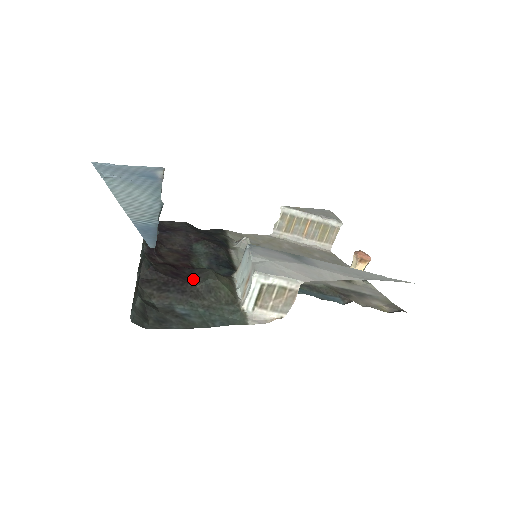
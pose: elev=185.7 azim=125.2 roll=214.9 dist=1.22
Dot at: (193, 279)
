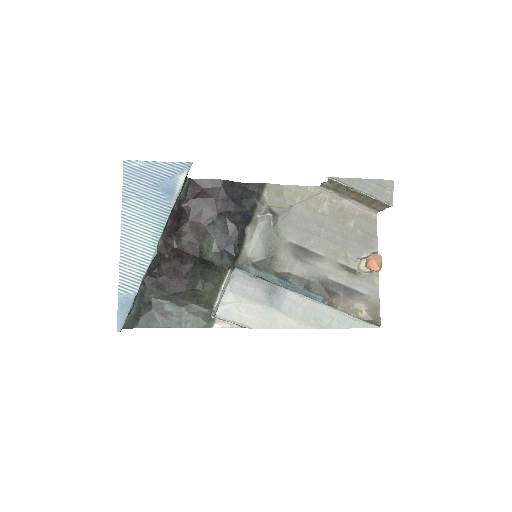
Dot at: (186, 281)
